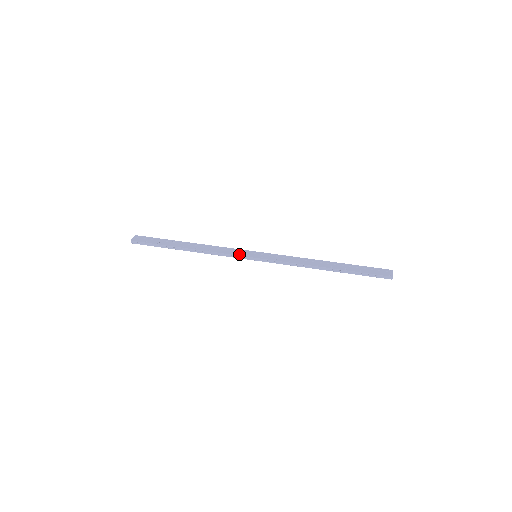
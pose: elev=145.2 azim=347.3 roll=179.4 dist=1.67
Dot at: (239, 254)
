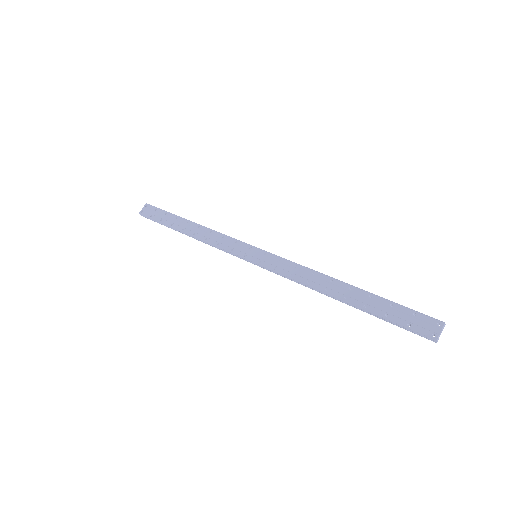
Dot at: (235, 251)
